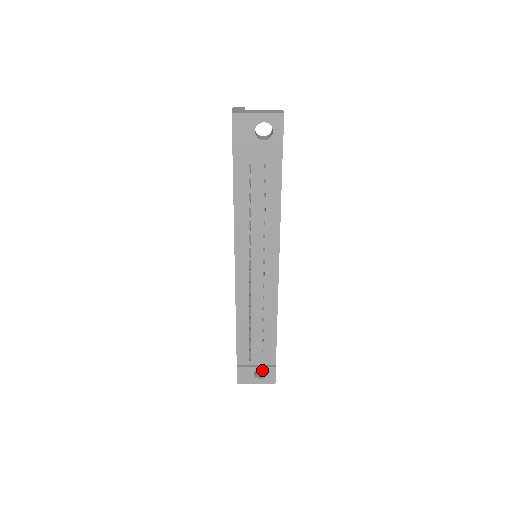
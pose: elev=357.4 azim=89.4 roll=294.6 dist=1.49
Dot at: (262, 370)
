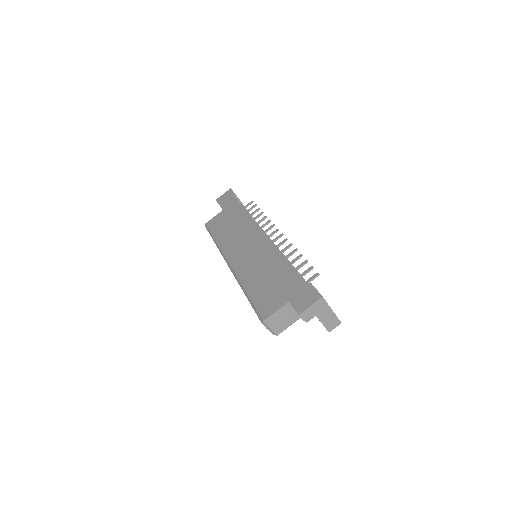
Dot at: occluded
